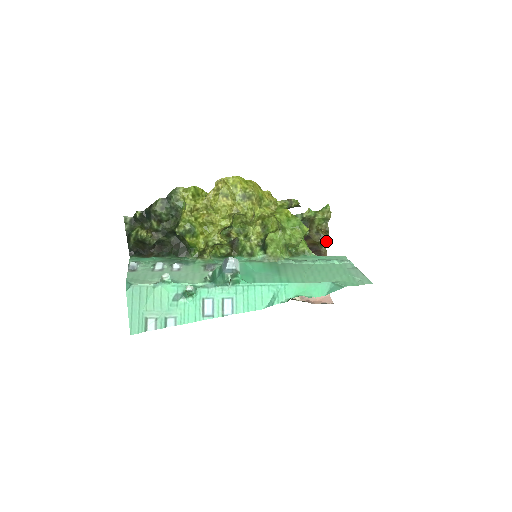
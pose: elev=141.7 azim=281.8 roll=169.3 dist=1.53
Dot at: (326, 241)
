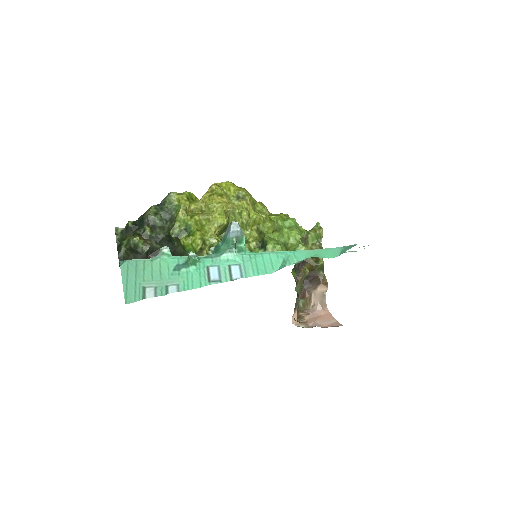
Dot at: (323, 263)
